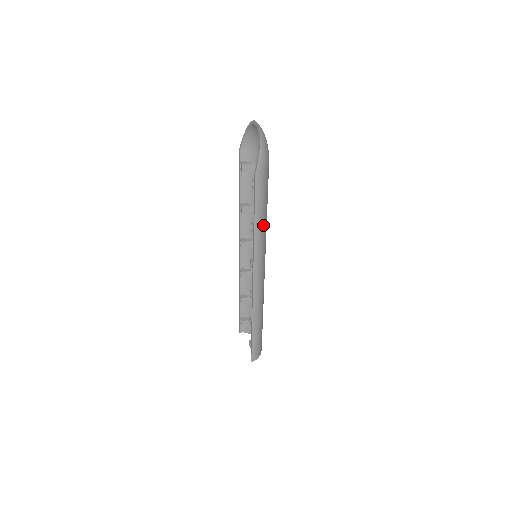
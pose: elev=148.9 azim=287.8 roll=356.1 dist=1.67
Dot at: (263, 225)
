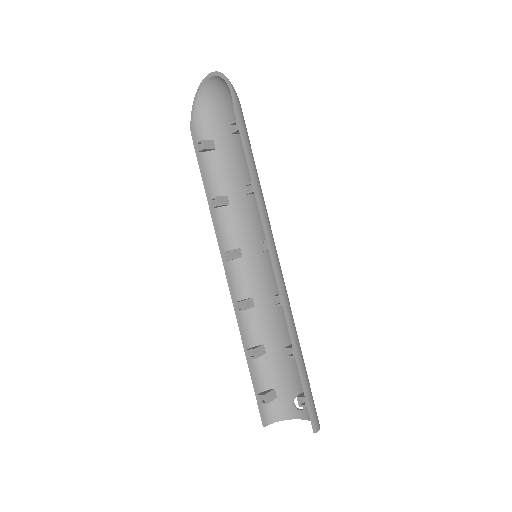
Dot at: (259, 184)
